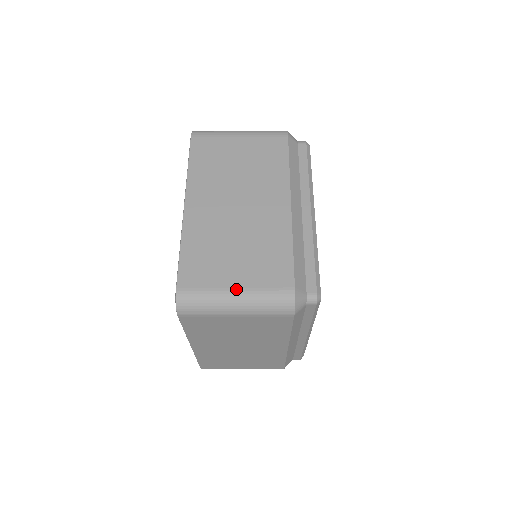
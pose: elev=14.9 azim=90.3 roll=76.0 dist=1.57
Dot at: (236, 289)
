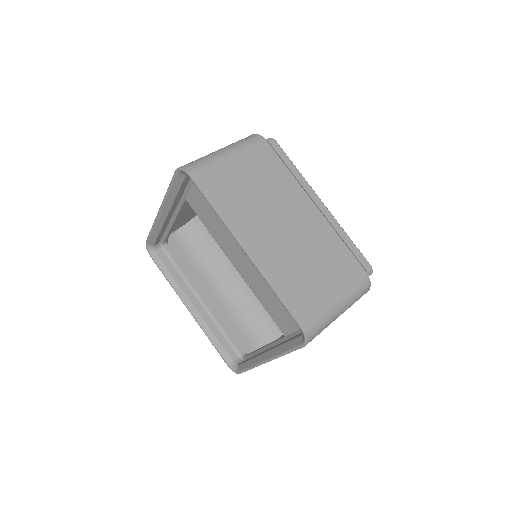
Dot at: (337, 298)
